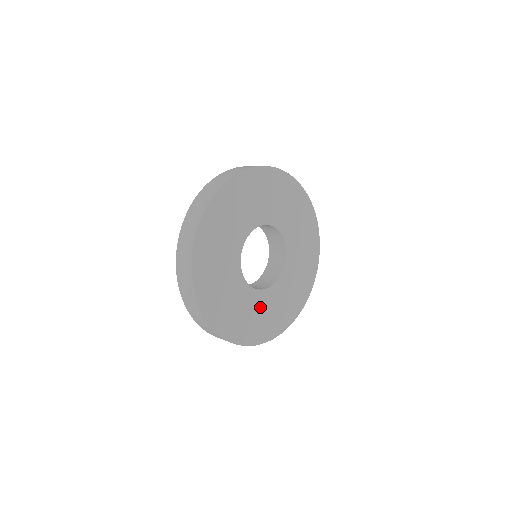
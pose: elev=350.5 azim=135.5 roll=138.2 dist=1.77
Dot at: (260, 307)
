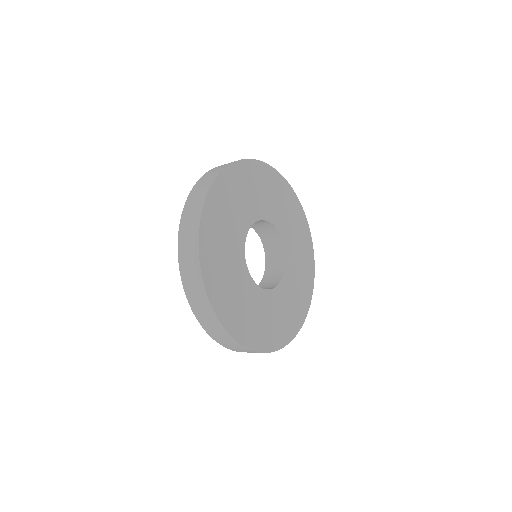
Dot at: (269, 309)
